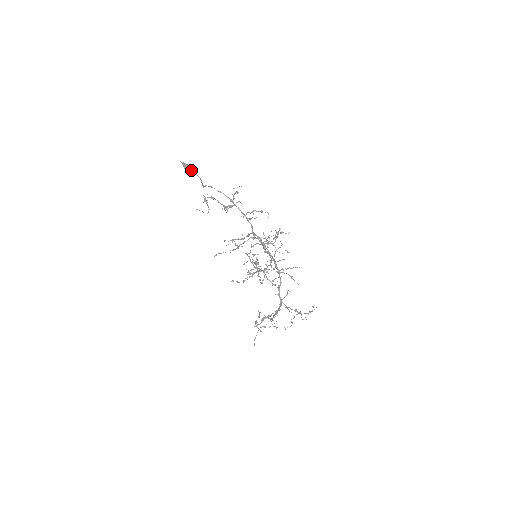
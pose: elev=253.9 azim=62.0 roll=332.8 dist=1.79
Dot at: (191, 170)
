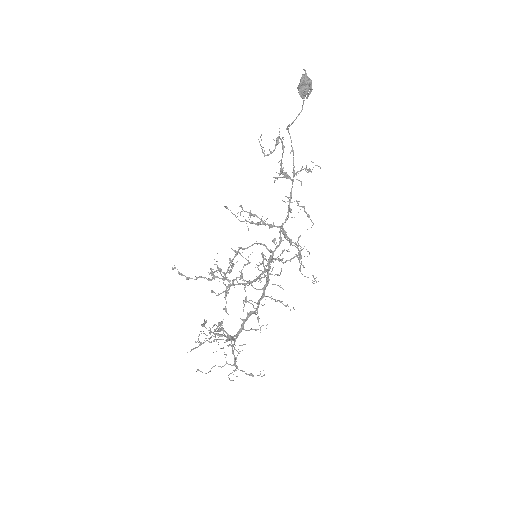
Dot at: (309, 89)
